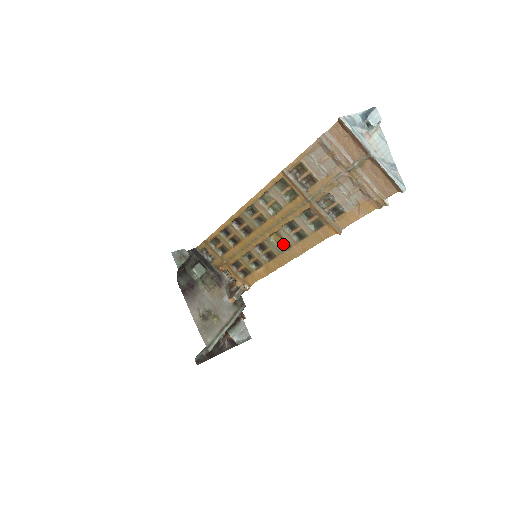
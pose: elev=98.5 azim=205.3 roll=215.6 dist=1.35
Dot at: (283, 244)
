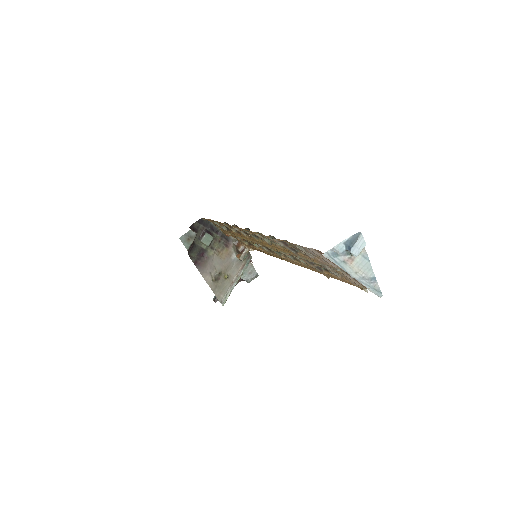
Dot at: occluded
